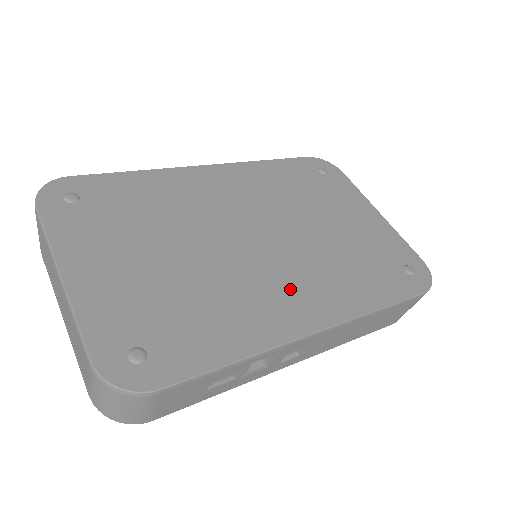
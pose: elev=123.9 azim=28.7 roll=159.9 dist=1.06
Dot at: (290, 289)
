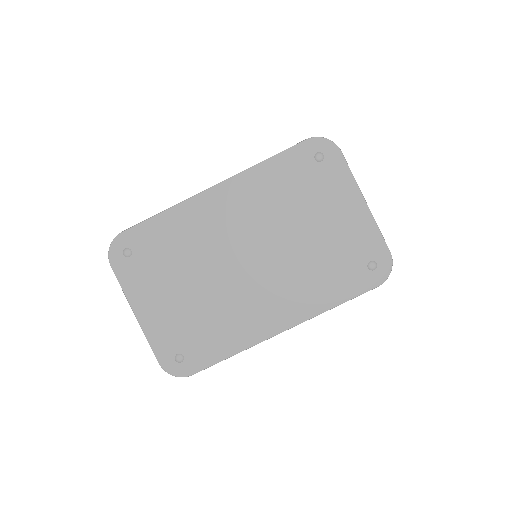
Dot at: (268, 302)
